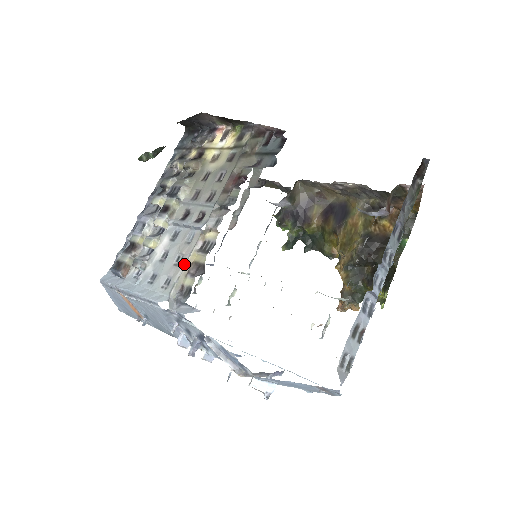
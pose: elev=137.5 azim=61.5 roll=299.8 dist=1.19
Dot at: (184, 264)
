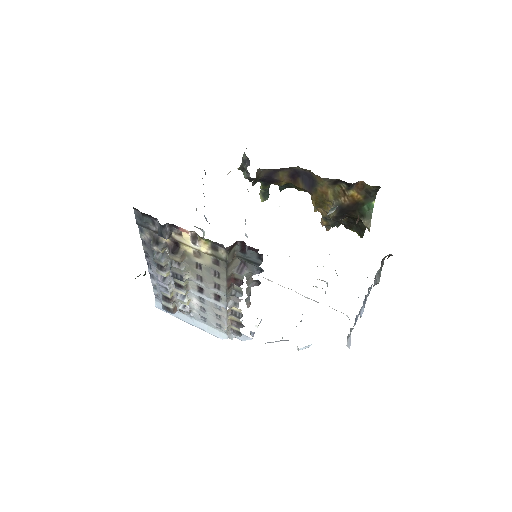
Dot at: (226, 323)
